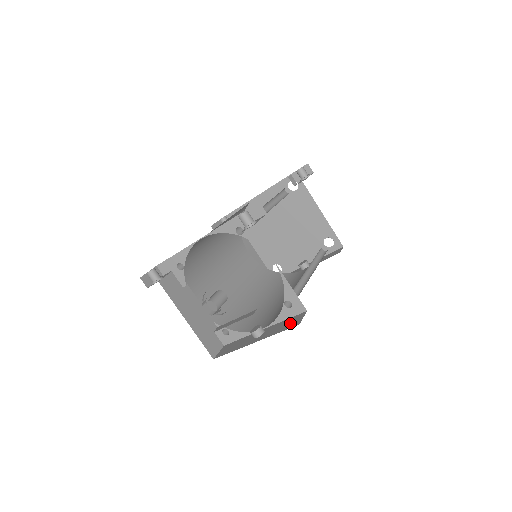
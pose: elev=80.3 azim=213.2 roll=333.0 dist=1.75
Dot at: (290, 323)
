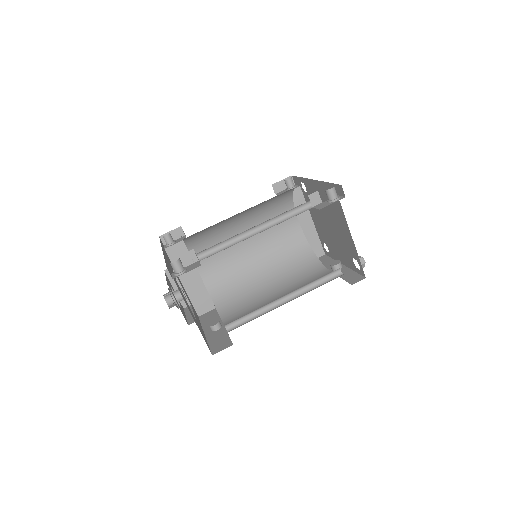
Dot at: (219, 344)
